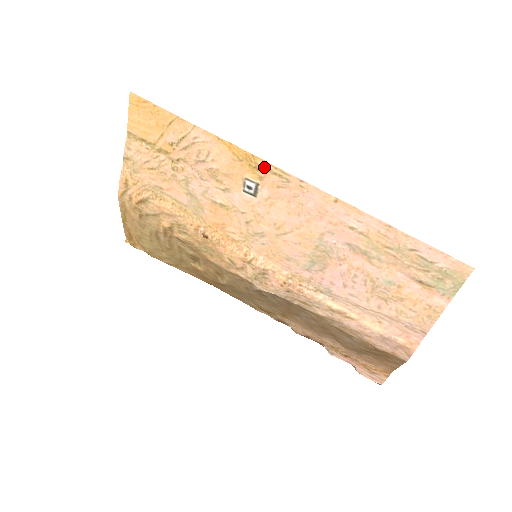
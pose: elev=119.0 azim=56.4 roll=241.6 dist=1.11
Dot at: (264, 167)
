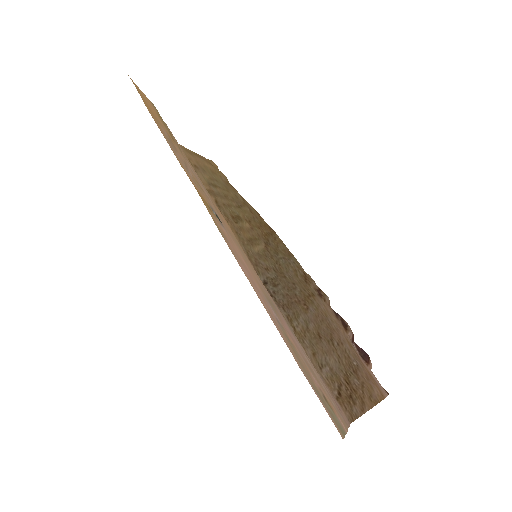
Dot at: (209, 212)
